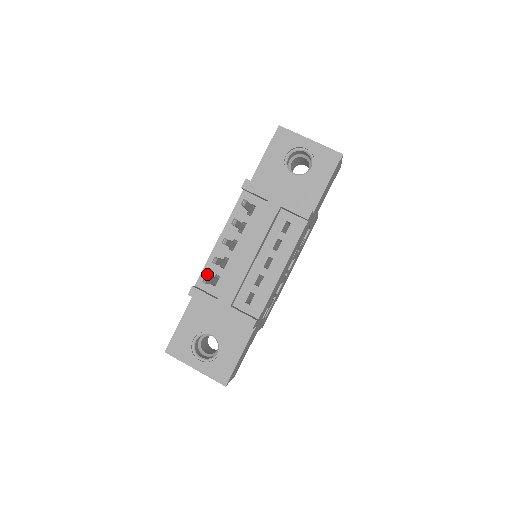
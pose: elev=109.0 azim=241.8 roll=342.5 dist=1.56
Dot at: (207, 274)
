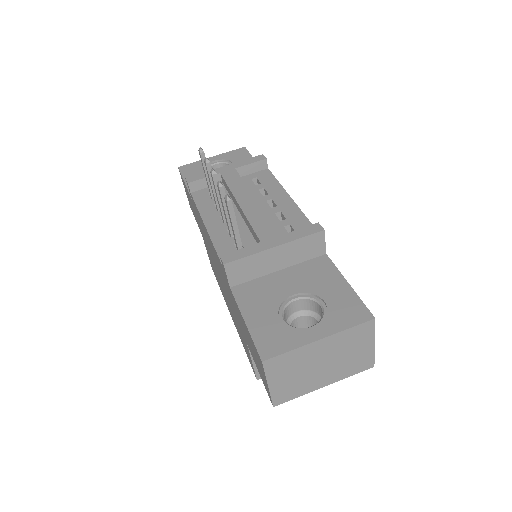
Dot at: (225, 250)
